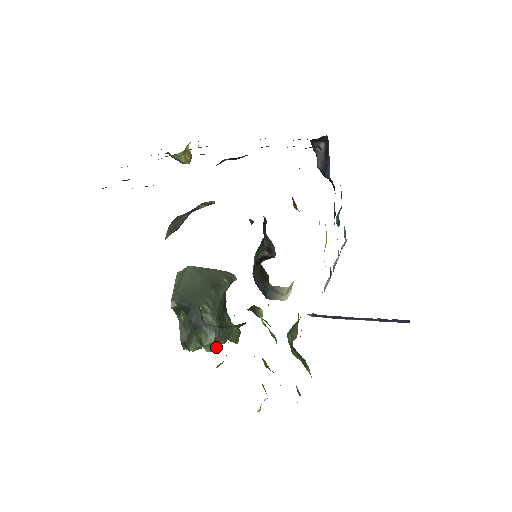
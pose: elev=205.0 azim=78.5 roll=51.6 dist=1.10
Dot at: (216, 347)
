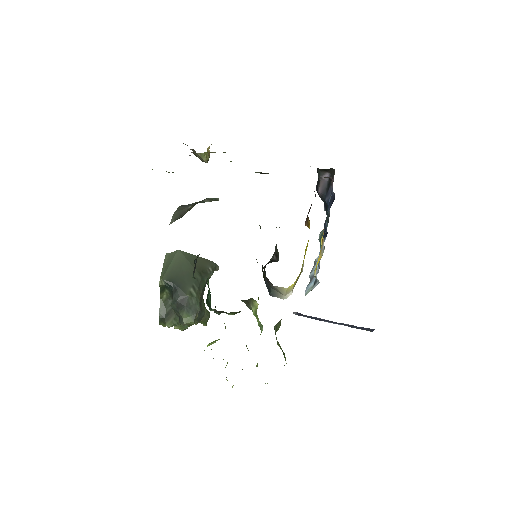
Dot at: (189, 326)
